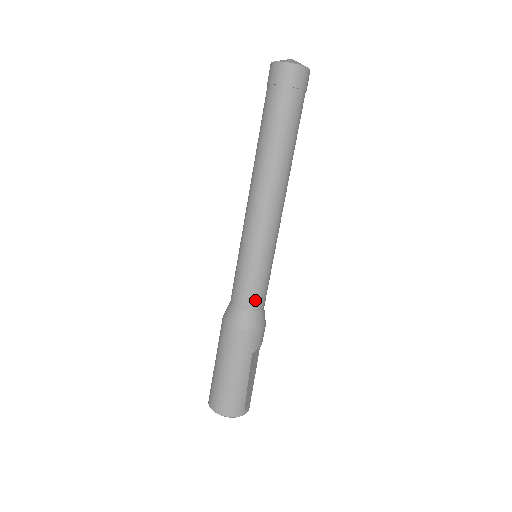
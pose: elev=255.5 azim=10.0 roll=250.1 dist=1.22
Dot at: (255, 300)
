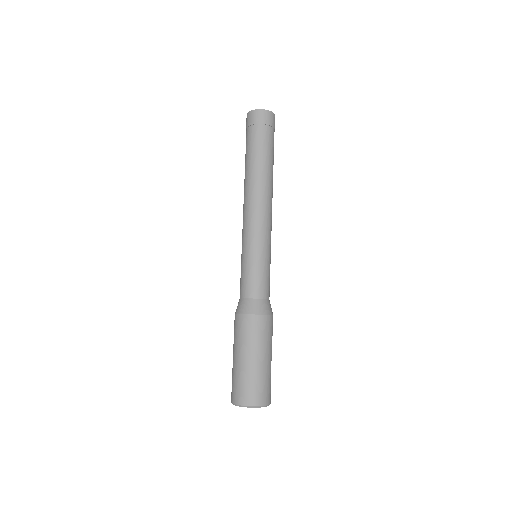
Dot at: (267, 289)
